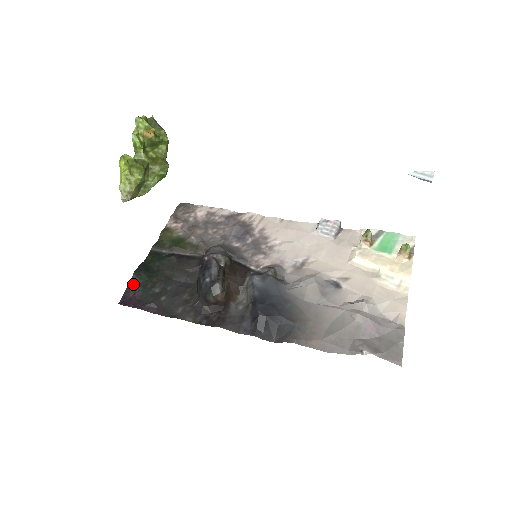
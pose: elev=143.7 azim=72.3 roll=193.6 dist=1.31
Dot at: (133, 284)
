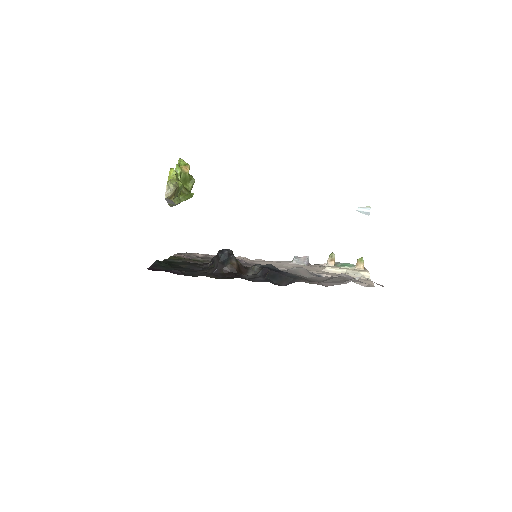
Dot at: (156, 265)
